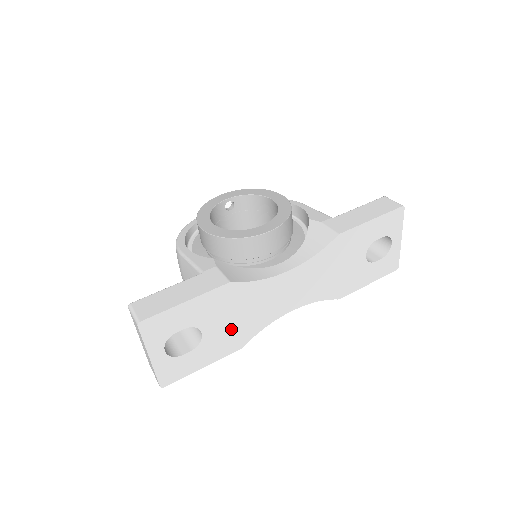
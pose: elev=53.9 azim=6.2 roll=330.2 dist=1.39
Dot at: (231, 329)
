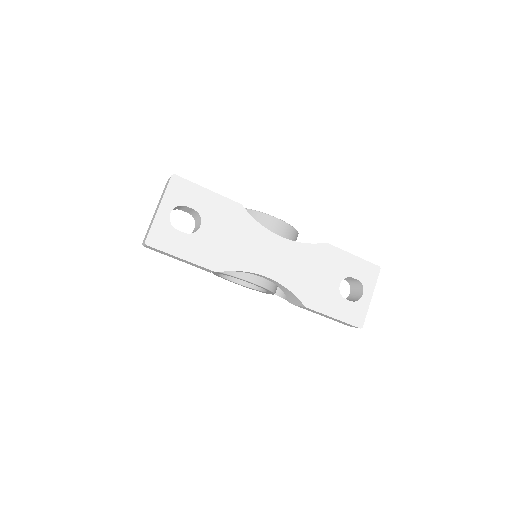
Dot at: (220, 245)
